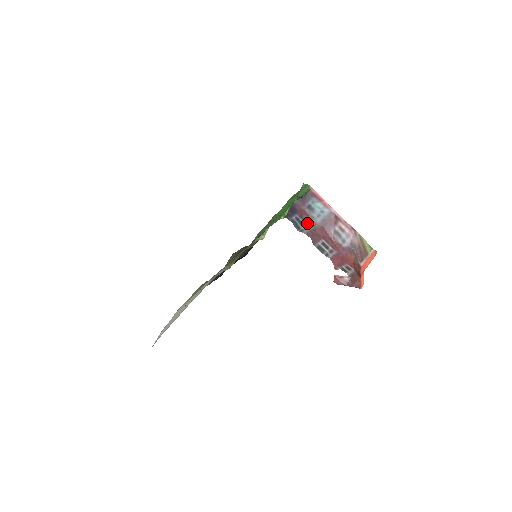
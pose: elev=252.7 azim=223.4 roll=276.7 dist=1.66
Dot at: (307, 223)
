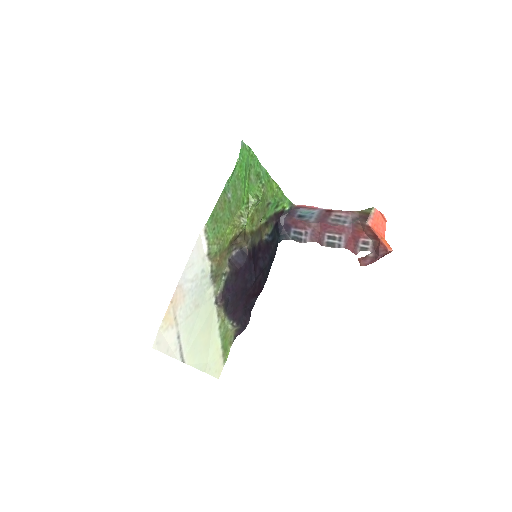
Dot at: (304, 229)
